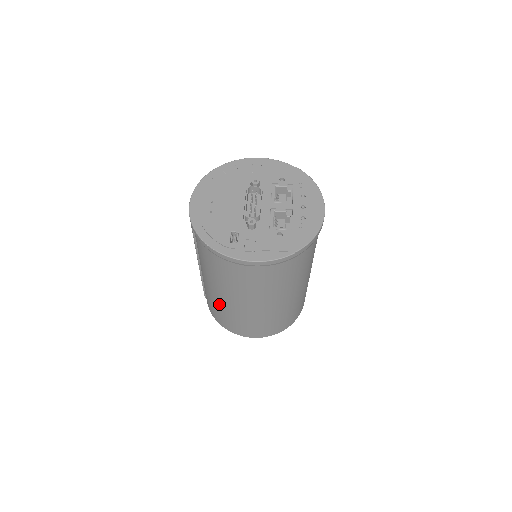
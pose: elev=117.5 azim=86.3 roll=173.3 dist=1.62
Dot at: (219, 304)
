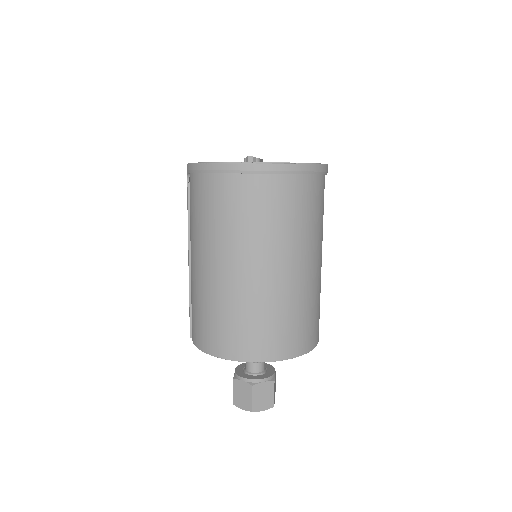
Dot at: (207, 293)
